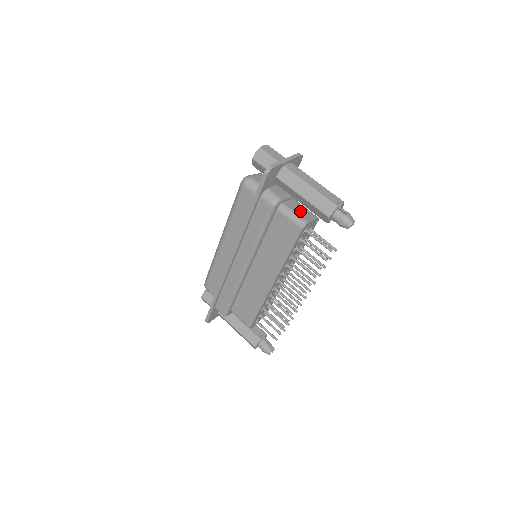
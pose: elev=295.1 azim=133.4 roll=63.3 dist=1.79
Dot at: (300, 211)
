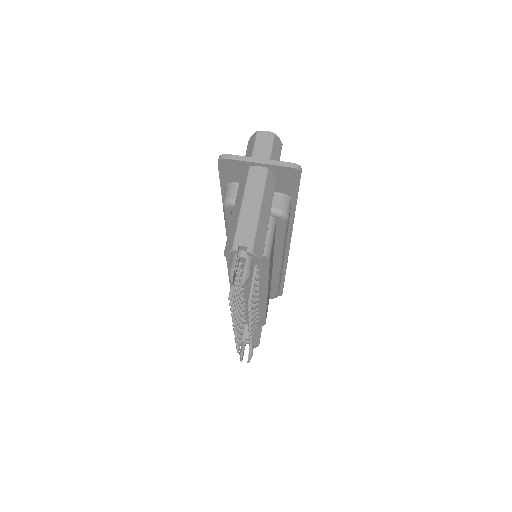
Dot at: occluded
